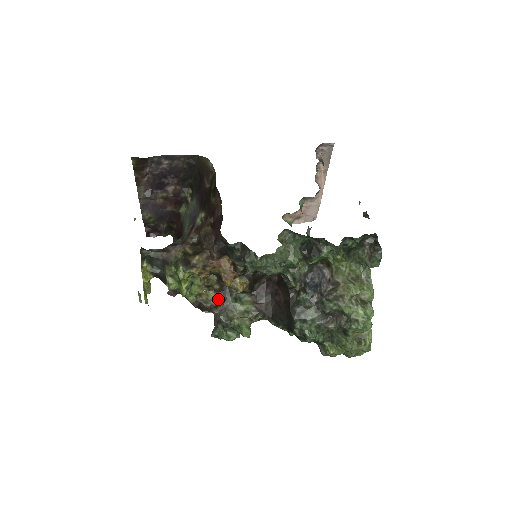
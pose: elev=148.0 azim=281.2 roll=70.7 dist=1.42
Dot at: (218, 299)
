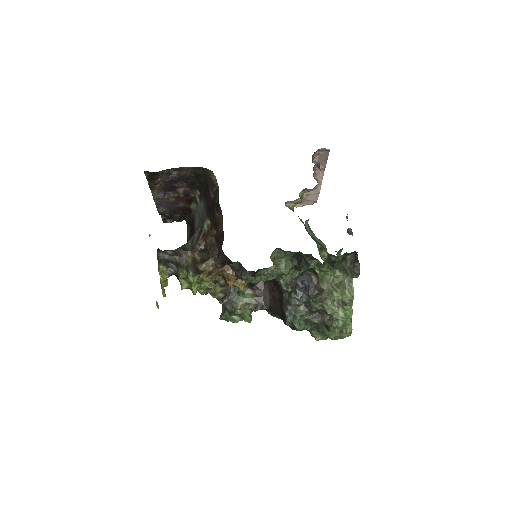
Dot at: (224, 292)
